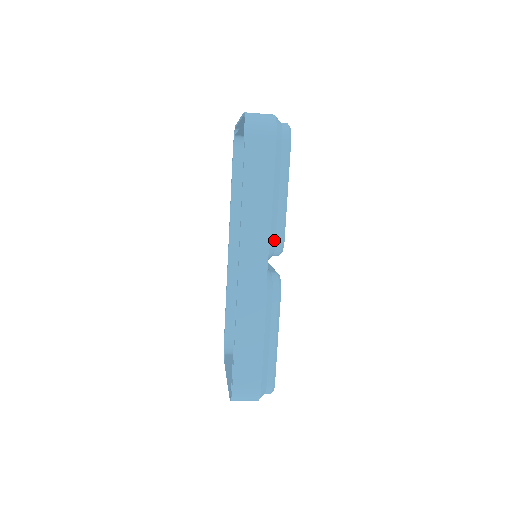
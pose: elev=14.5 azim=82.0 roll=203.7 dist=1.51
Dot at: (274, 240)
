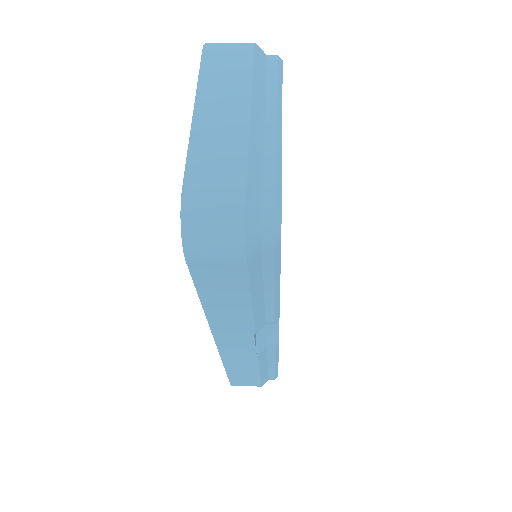
Dot at: (262, 324)
